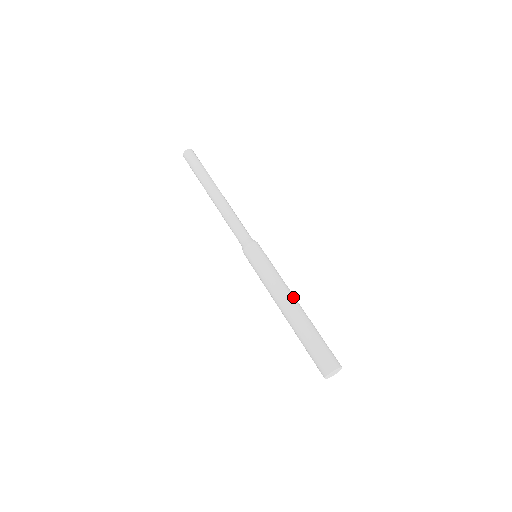
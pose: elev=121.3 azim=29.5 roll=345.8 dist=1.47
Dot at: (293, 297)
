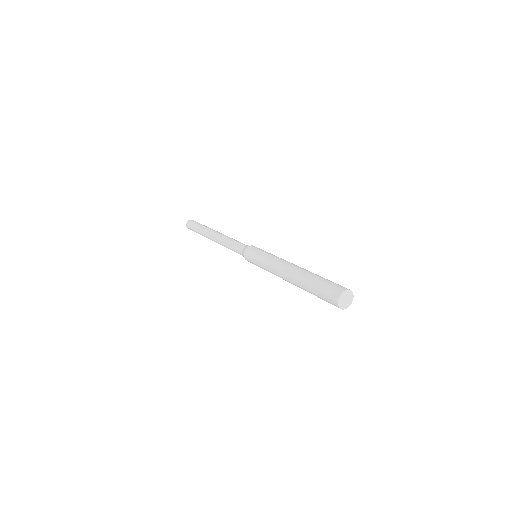
Dot at: occluded
